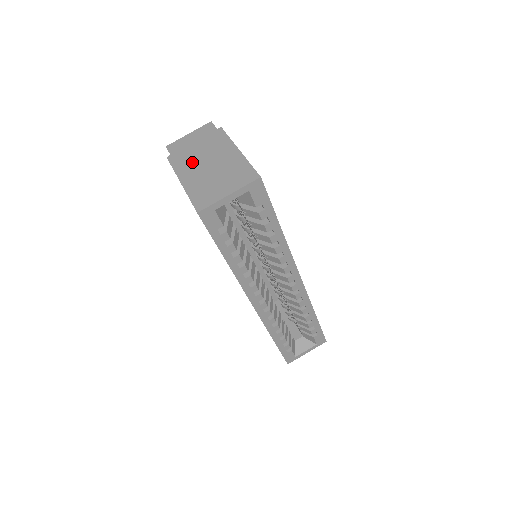
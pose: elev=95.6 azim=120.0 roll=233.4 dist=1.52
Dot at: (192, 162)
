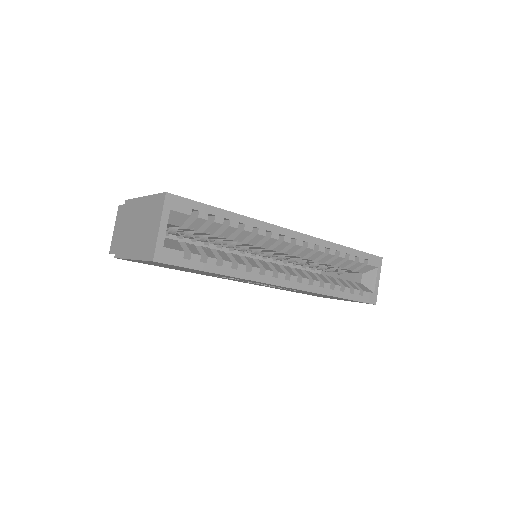
Dot at: (128, 240)
